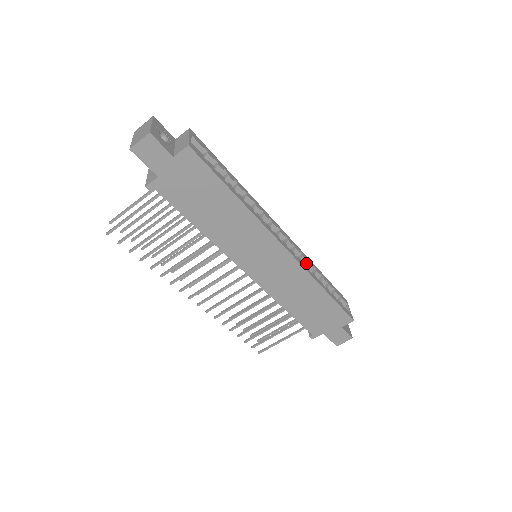
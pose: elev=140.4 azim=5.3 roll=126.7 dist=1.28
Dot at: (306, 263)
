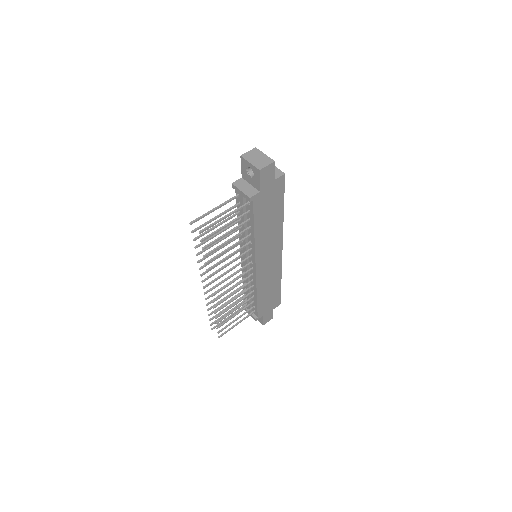
Dot at: occluded
